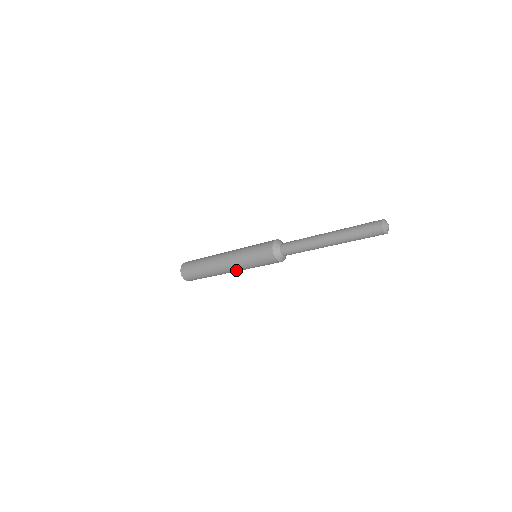
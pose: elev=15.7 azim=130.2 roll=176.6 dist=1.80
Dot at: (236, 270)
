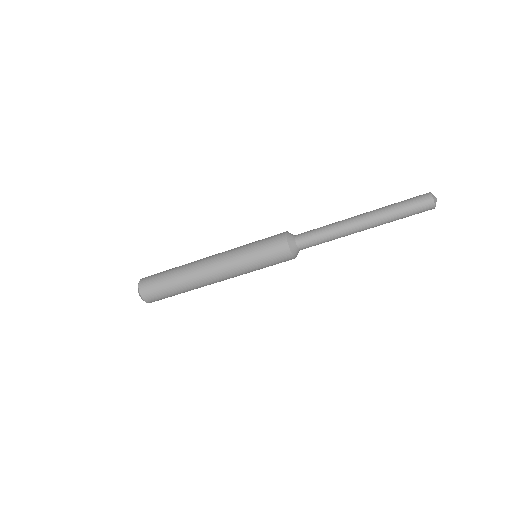
Dot at: (223, 268)
